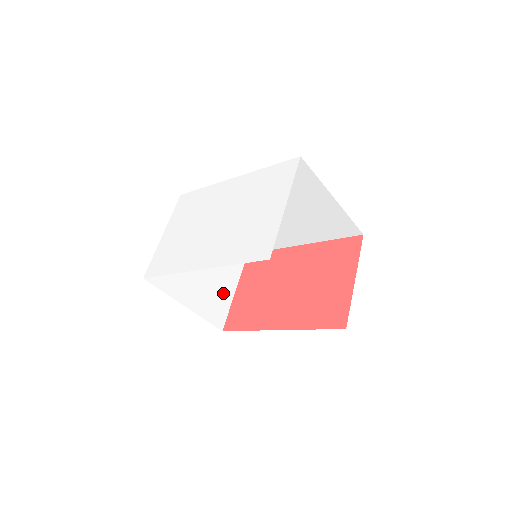
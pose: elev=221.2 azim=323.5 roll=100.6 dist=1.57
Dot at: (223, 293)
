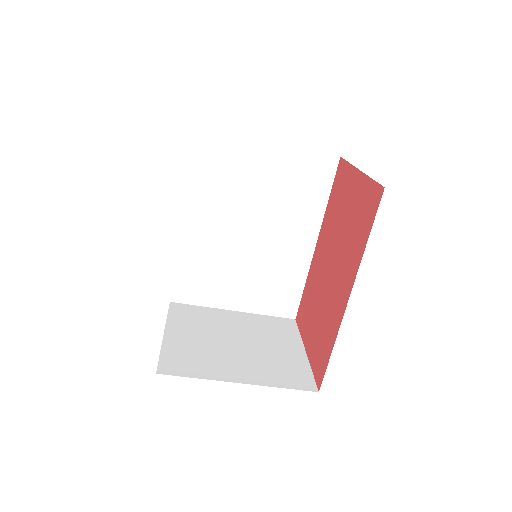
Dot at: (288, 358)
